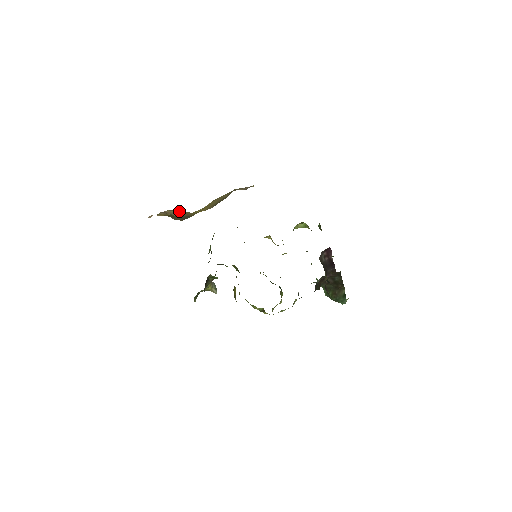
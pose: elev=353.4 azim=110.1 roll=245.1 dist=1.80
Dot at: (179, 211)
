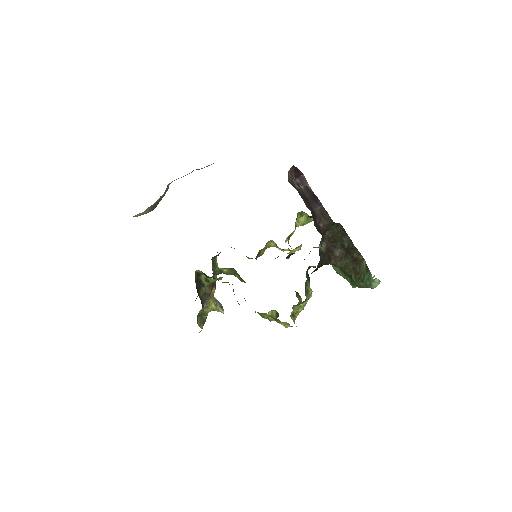
Dot at: occluded
